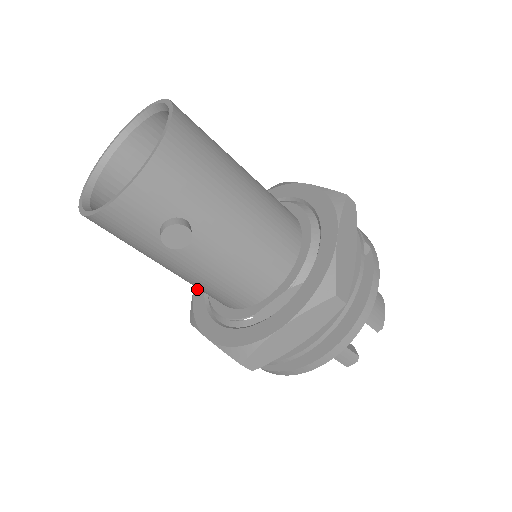
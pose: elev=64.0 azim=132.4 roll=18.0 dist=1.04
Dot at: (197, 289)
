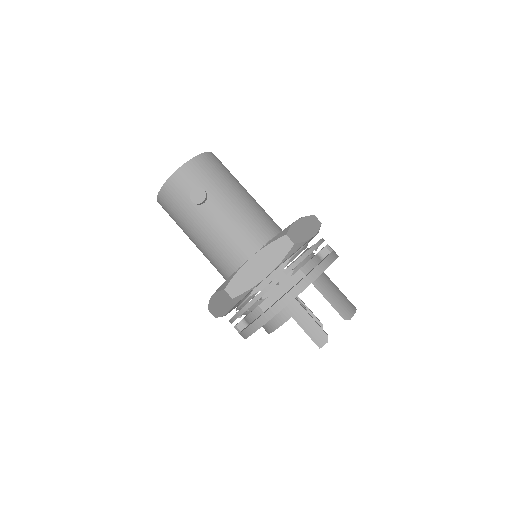
Dot at: occluded
